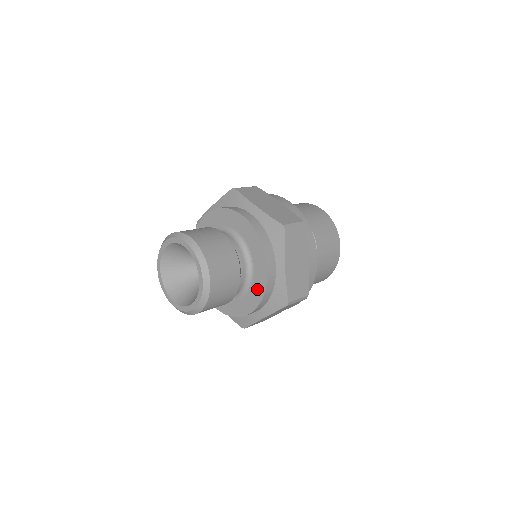
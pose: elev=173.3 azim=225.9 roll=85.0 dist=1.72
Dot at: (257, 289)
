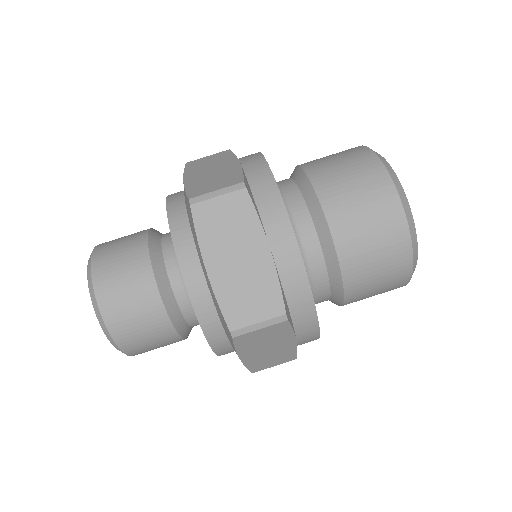
Dot at: occluded
